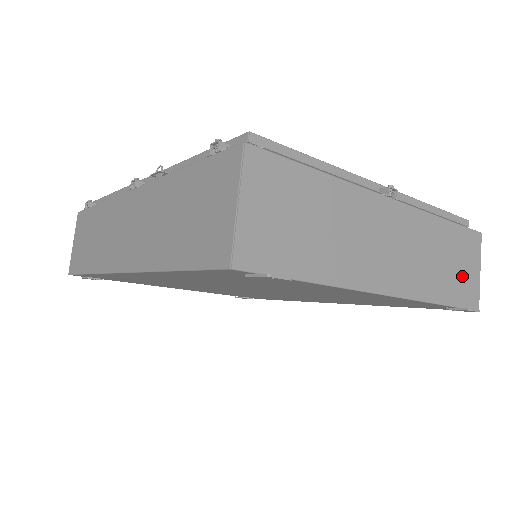
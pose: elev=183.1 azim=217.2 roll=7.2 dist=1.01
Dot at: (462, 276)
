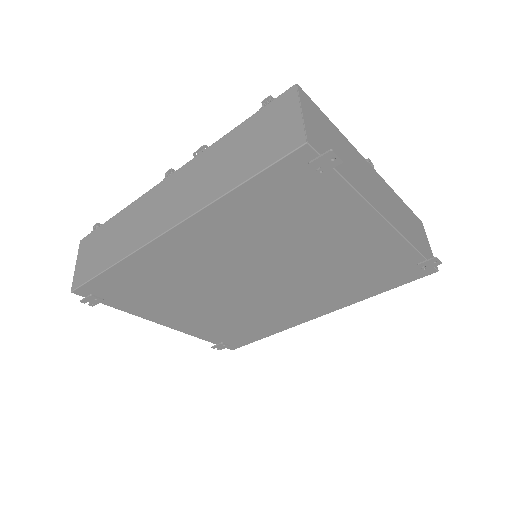
Dot at: (422, 241)
